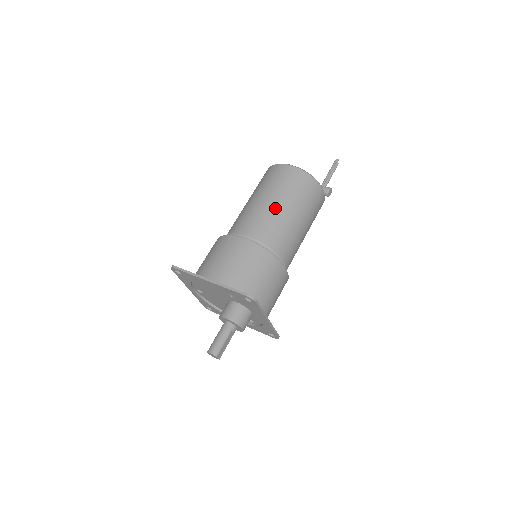
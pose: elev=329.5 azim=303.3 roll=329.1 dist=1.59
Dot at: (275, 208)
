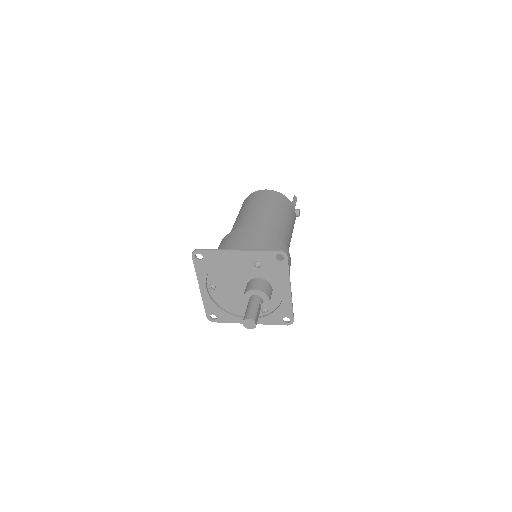
Dot at: (268, 212)
